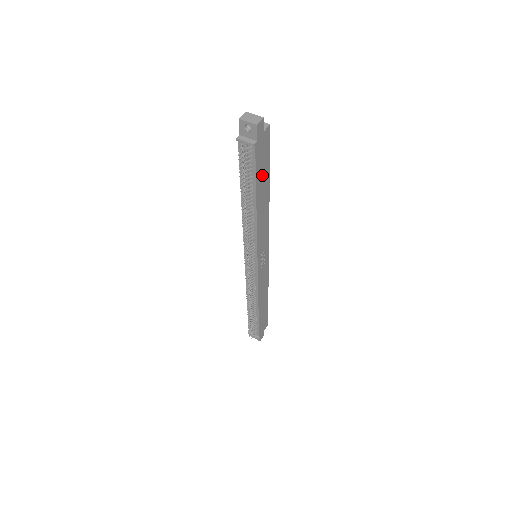
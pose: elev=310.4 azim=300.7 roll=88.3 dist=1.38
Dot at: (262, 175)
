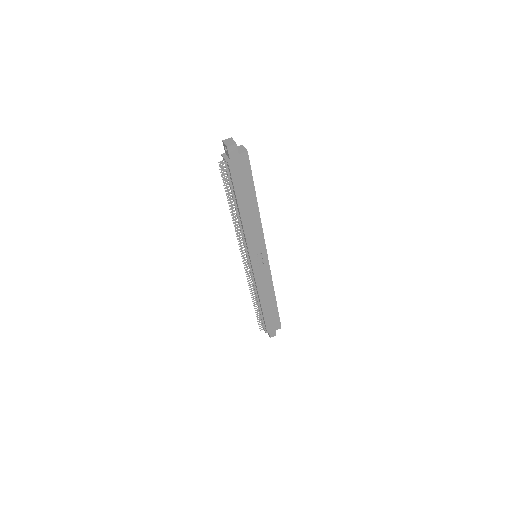
Dot at: (244, 188)
